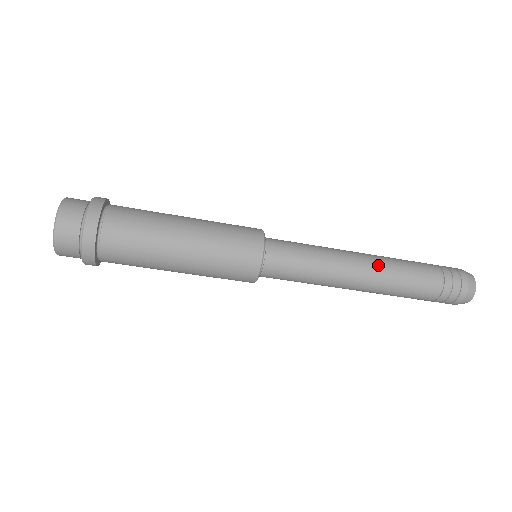
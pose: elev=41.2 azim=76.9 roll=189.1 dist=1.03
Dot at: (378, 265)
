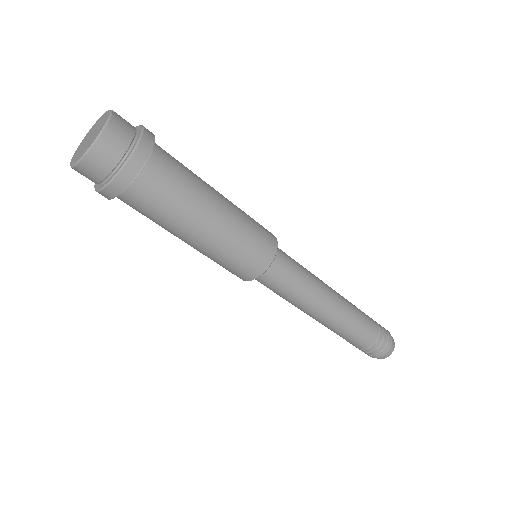
Dot at: (344, 300)
